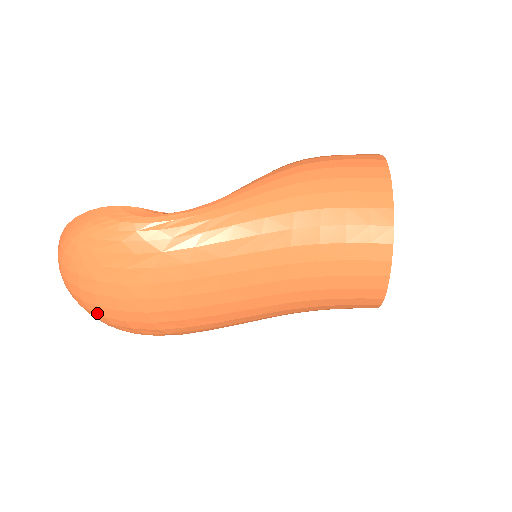
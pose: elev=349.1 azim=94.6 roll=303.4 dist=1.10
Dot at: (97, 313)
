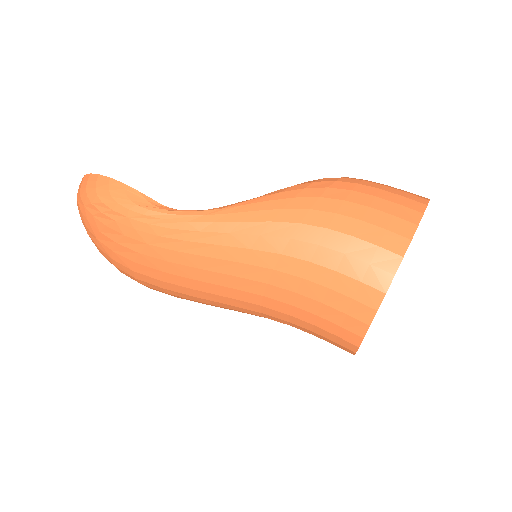
Dot at: occluded
